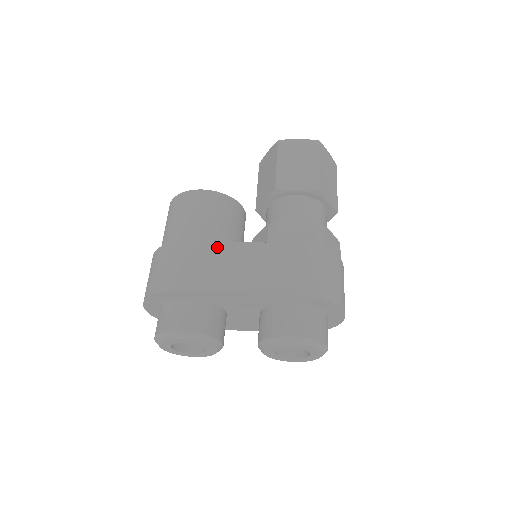
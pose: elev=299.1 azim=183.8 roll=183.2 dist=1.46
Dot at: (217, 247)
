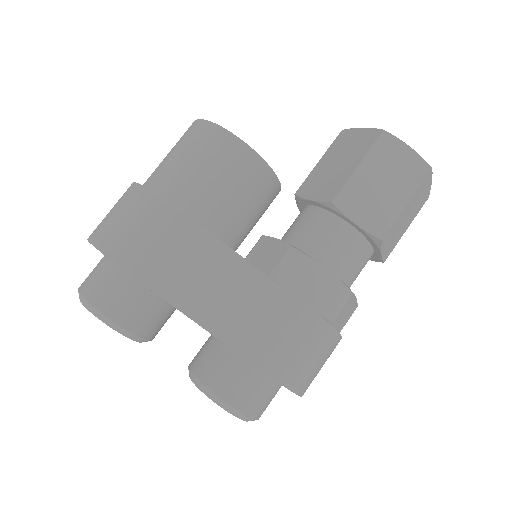
Dot at: (209, 244)
